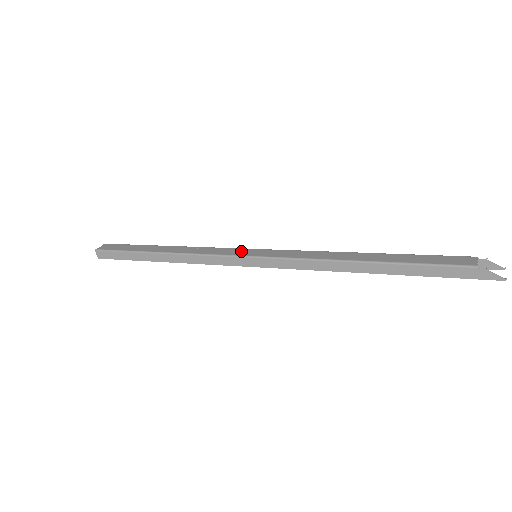
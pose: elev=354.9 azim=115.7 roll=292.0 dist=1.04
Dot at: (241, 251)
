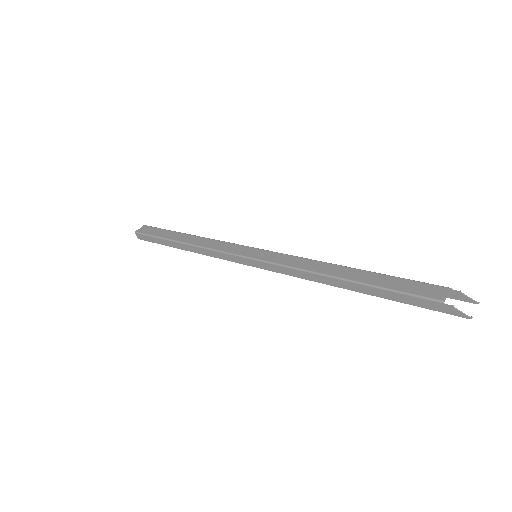
Dot at: (244, 250)
